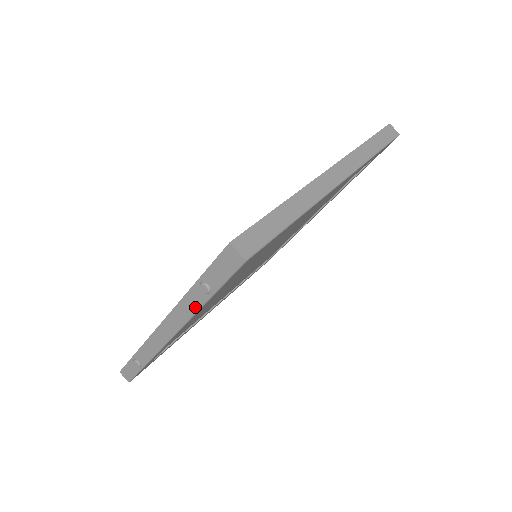
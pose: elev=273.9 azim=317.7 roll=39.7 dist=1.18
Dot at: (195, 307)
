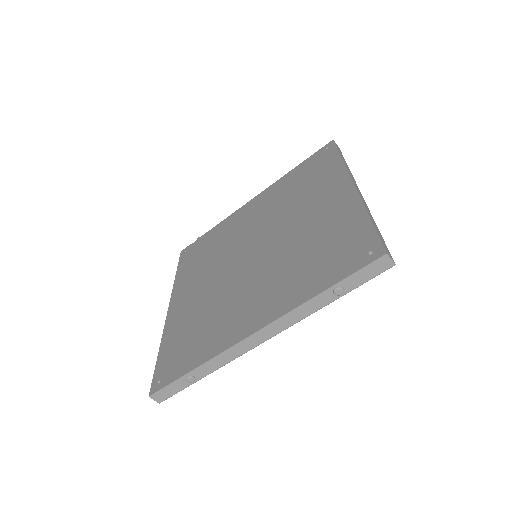
Dot at: (315, 309)
